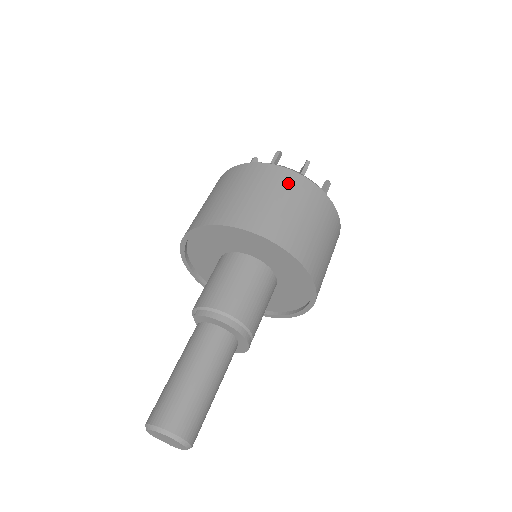
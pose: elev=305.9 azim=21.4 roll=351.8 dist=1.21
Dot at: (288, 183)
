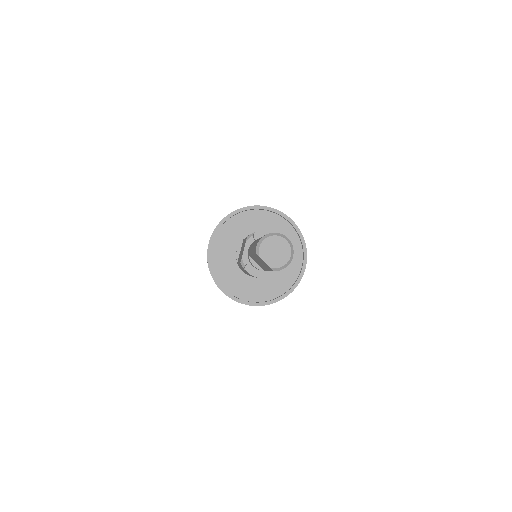
Dot at: occluded
